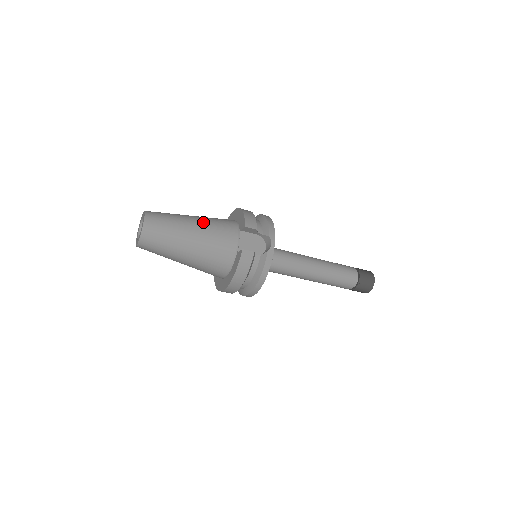
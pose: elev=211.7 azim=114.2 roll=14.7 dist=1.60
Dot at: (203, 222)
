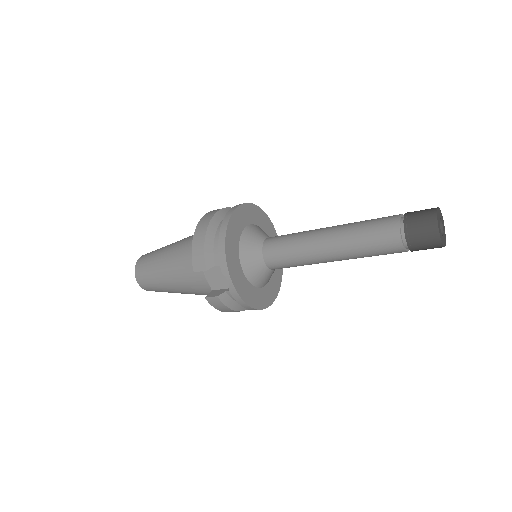
Dot at: (173, 263)
